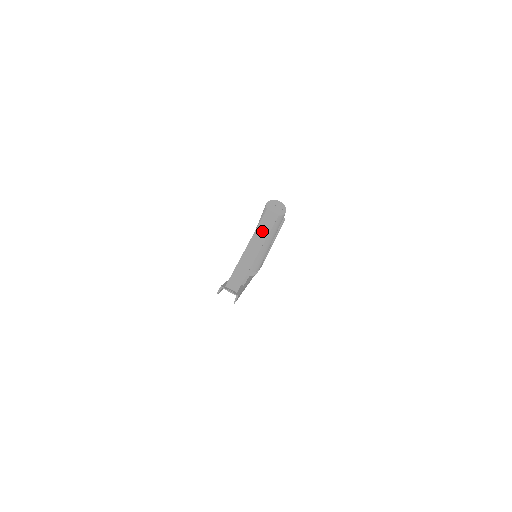
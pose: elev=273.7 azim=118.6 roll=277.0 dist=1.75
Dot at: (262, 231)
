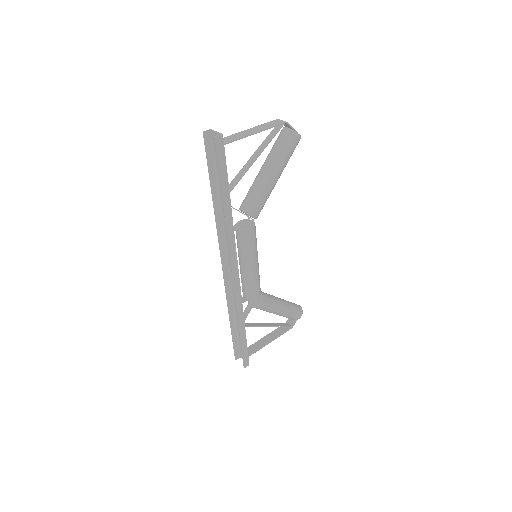
Dot at: (271, 124)
